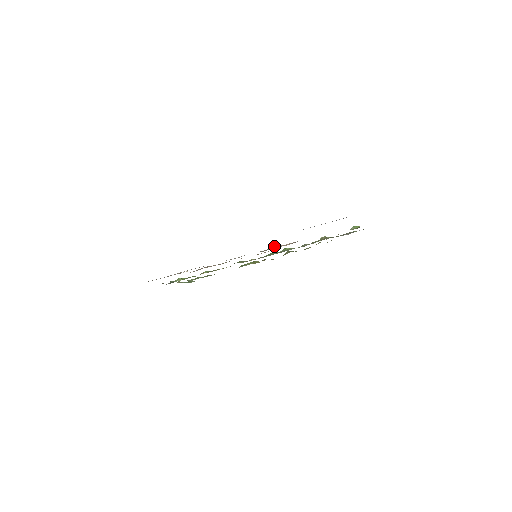
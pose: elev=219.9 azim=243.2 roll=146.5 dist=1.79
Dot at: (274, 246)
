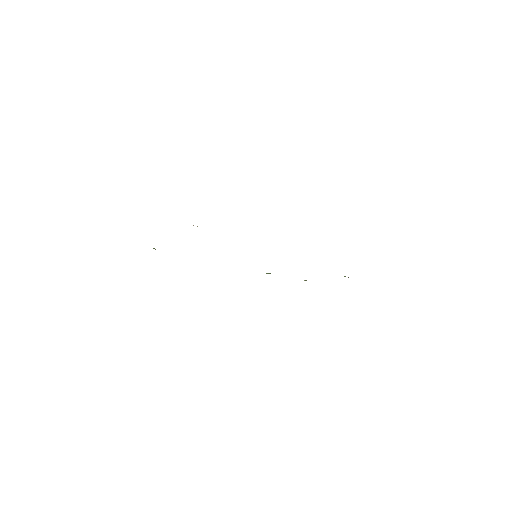
Dot at: occluded
